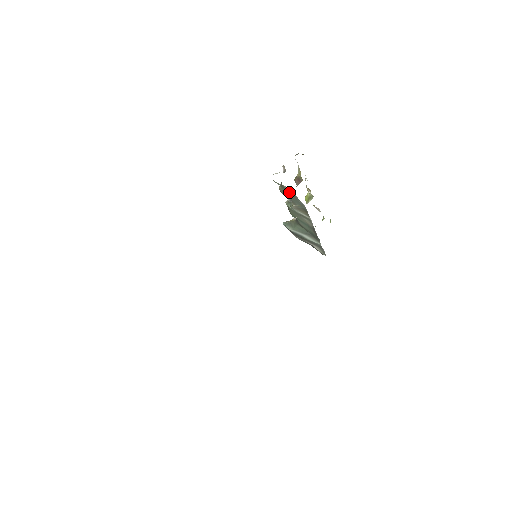
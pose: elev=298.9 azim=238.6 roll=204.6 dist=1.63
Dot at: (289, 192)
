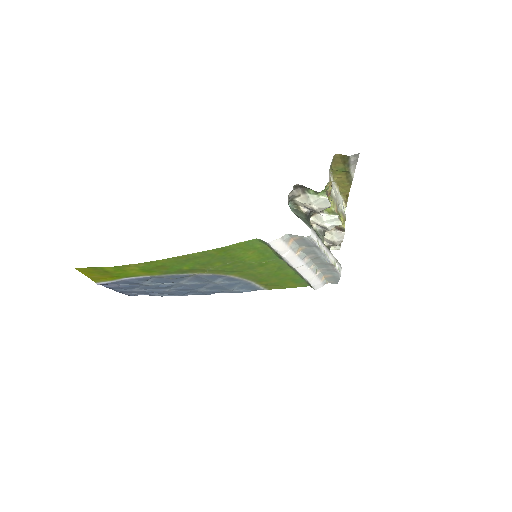
Dot at: occluded
